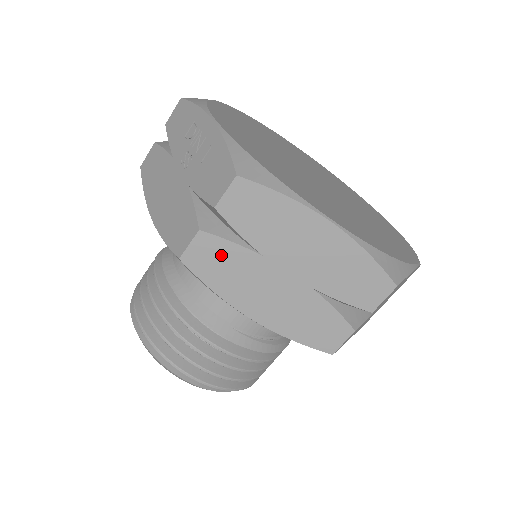
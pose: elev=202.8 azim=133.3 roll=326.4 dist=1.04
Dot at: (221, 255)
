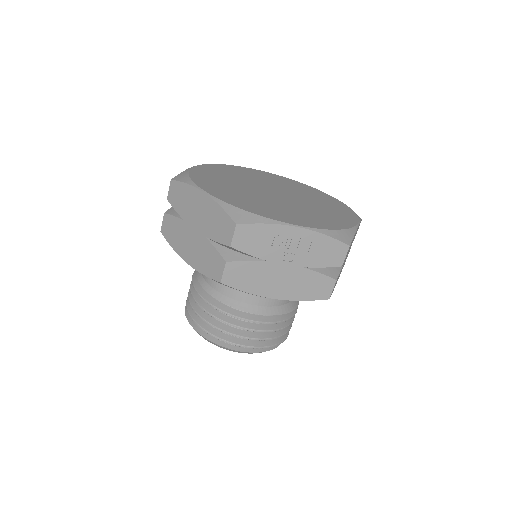
Dot at: occluded
